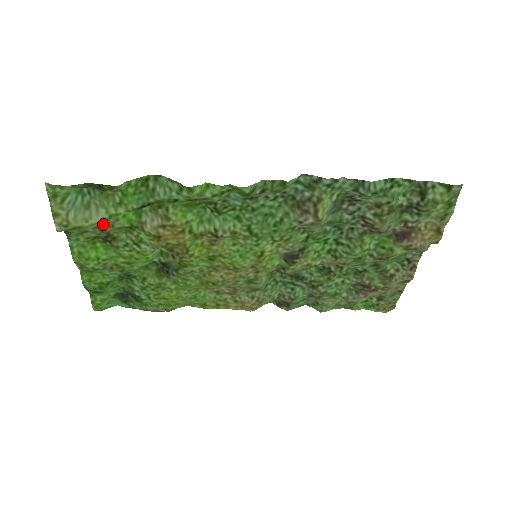
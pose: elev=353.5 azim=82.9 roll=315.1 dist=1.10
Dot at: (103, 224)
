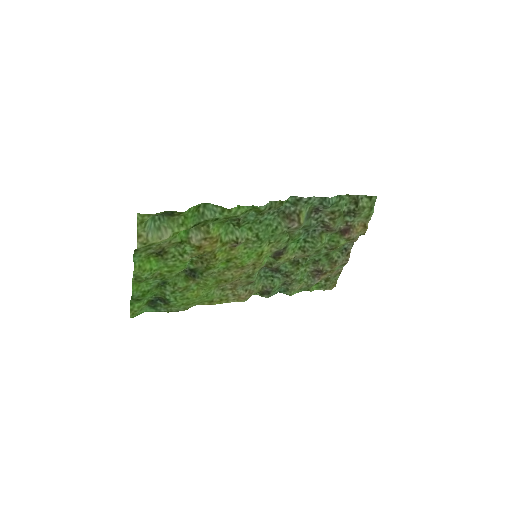
Dot at: (165, 241)
